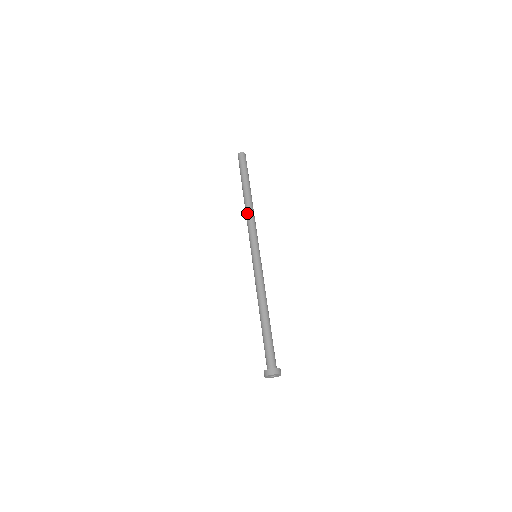
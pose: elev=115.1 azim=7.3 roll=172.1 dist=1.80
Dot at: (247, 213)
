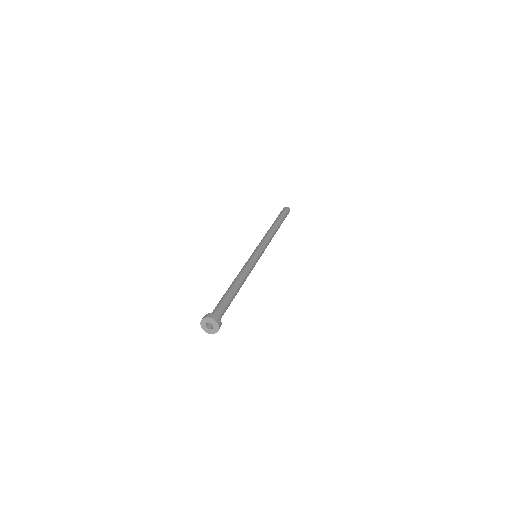
Dot at: (270, 232)
